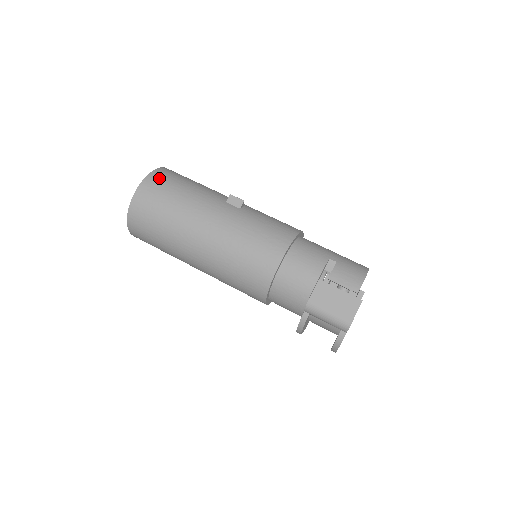
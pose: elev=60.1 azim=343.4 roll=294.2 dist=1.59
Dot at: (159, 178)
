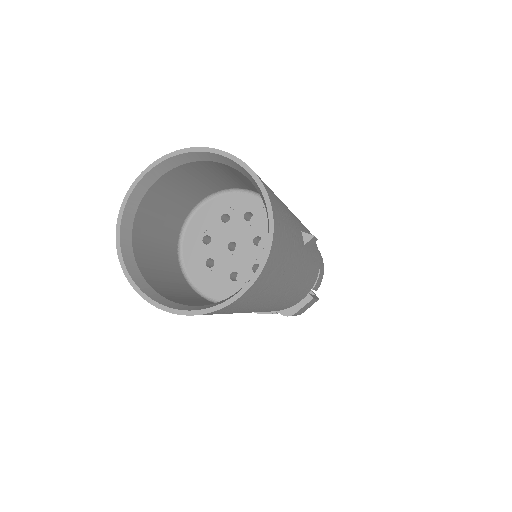
Dot at: (278, 248)
